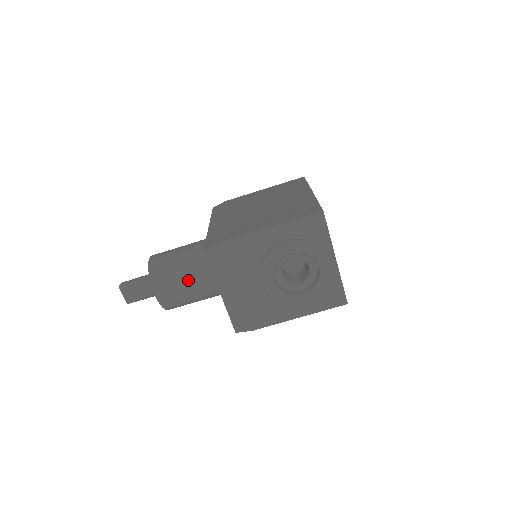
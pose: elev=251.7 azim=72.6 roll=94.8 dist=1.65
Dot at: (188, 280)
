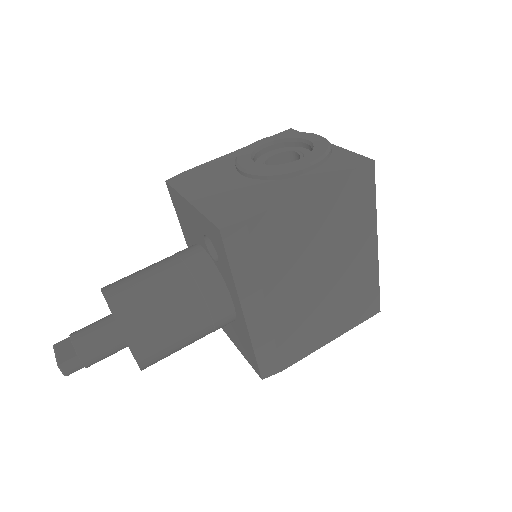
Dot at: (155, 266)
